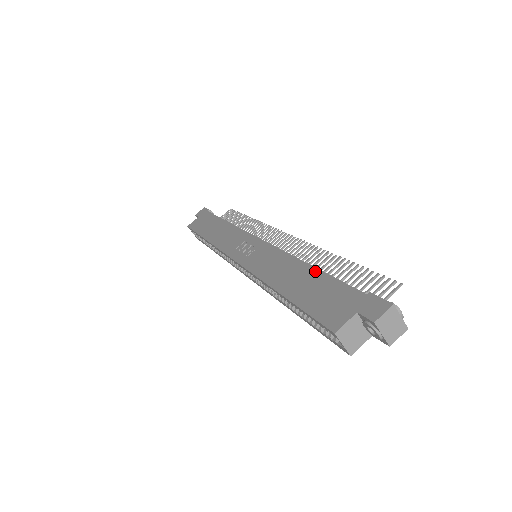
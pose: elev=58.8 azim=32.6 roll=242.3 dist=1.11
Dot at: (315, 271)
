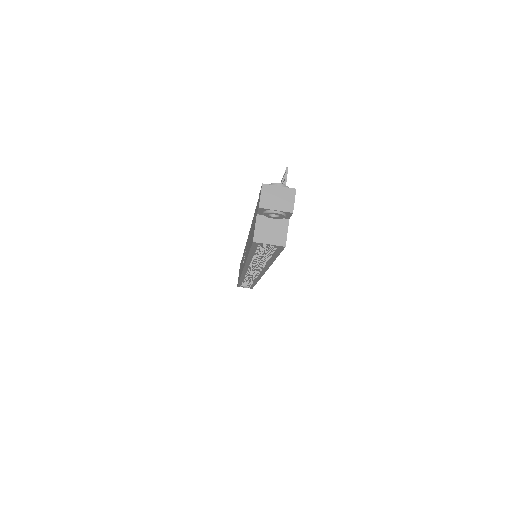
Dot at: (252, 221)
